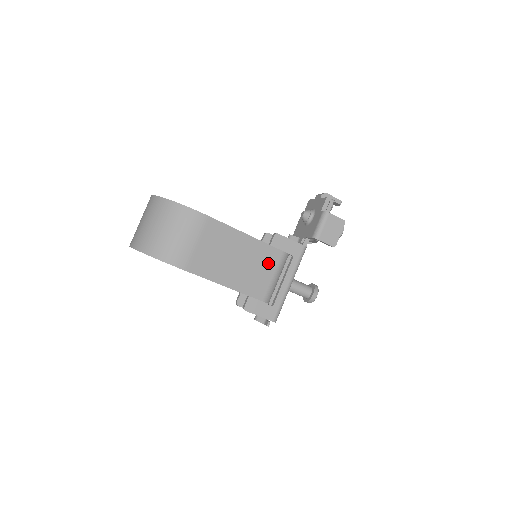
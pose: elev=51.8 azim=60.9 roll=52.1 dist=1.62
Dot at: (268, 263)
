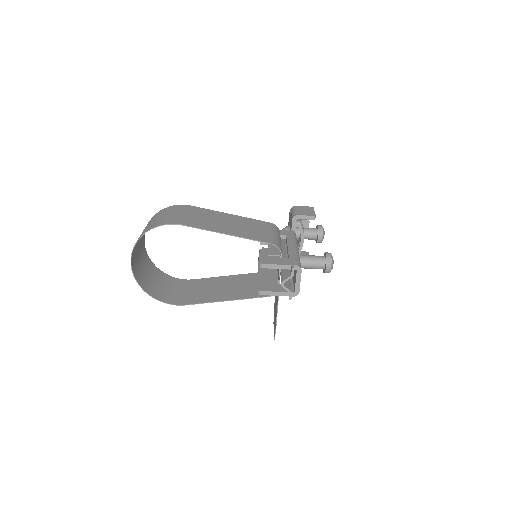
Dot at: (260, 227)
